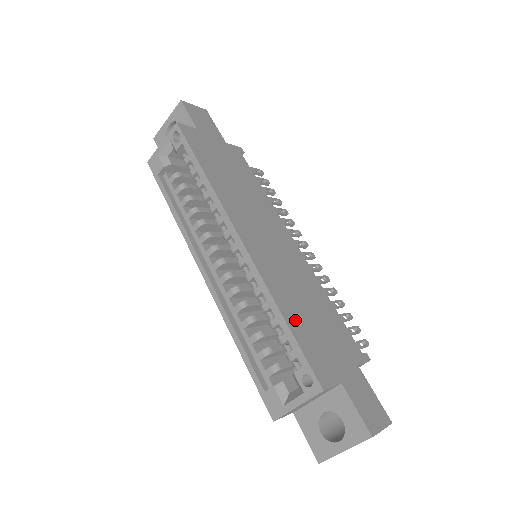
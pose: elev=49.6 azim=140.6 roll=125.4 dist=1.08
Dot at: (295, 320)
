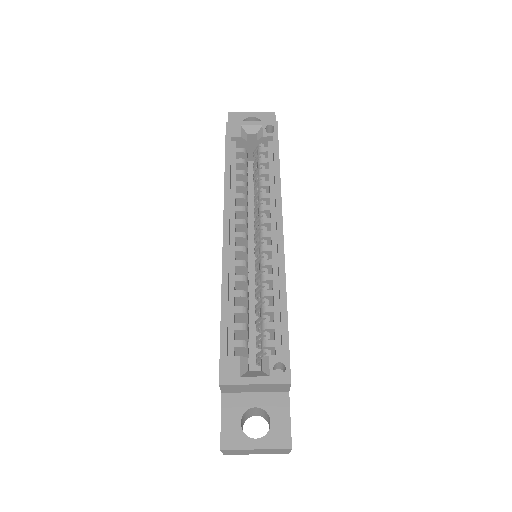
Dot at: occluded
